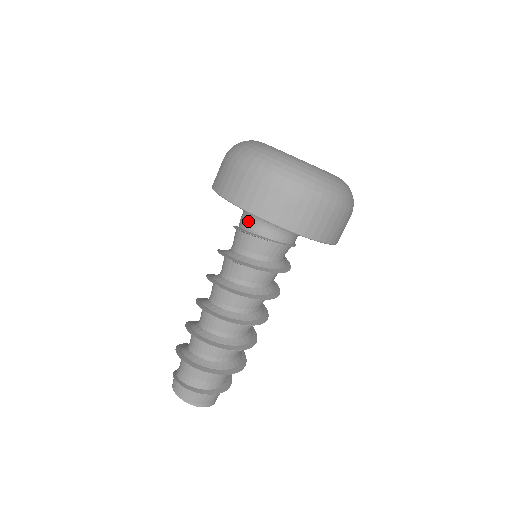
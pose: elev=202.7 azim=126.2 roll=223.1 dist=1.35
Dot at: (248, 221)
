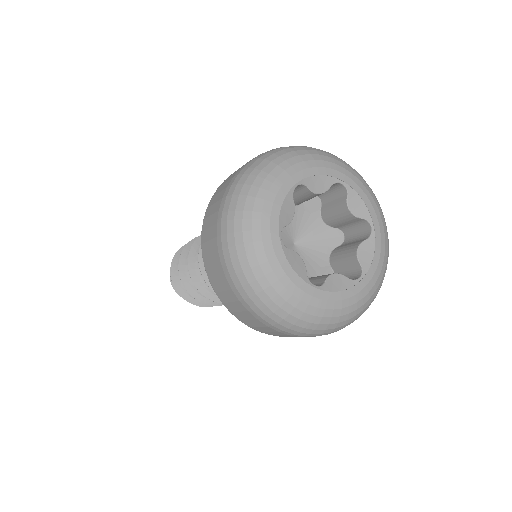
Dot at: occluded
